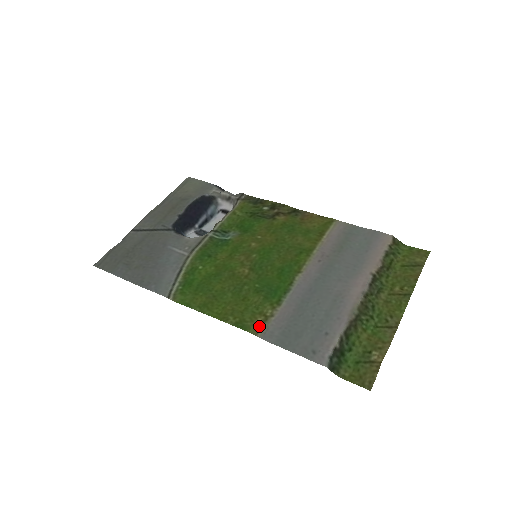
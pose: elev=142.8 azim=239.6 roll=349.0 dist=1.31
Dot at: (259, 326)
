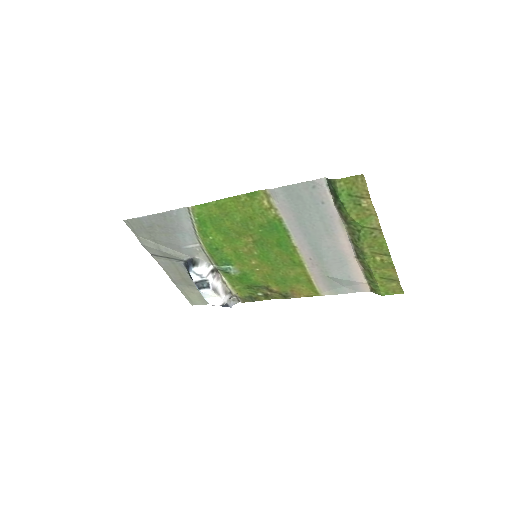
Dot at: (267, 197)
